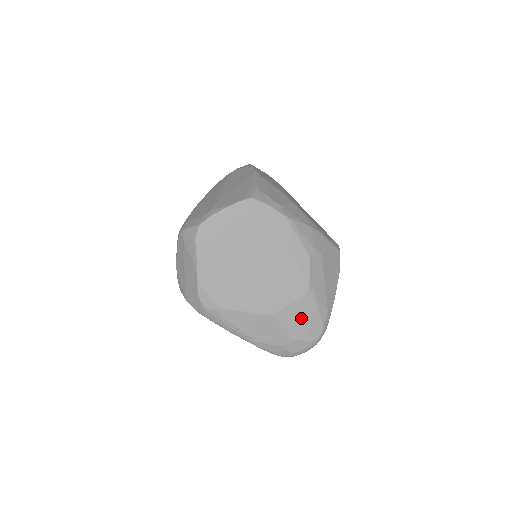
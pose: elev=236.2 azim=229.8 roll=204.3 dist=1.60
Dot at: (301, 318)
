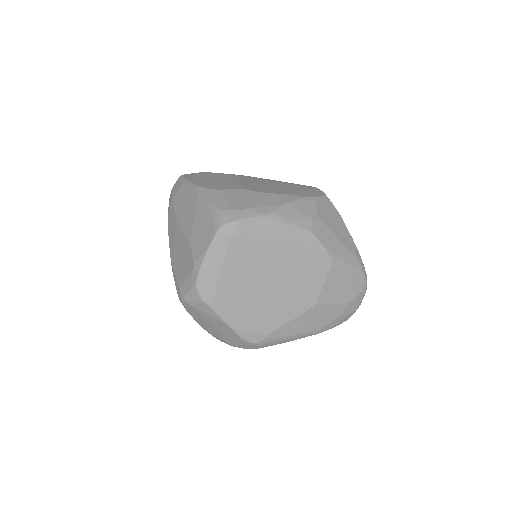
Dot at: (341, 284)
